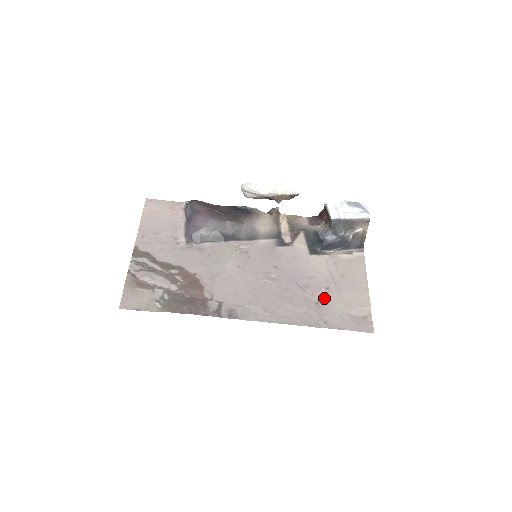
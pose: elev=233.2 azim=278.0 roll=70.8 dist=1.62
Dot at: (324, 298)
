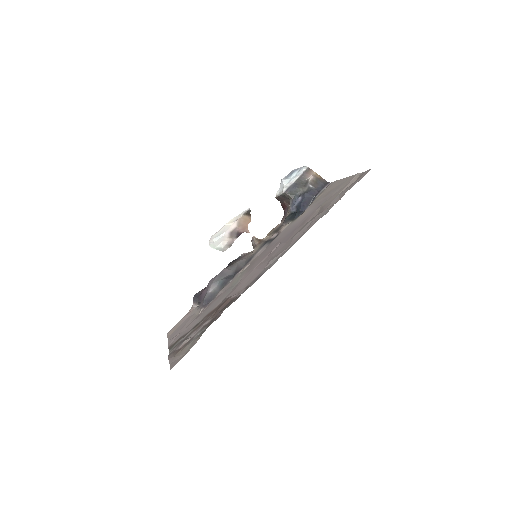
Dot at: (321, 208)
